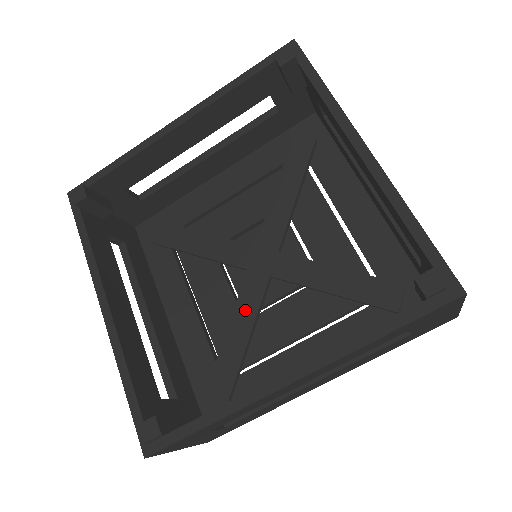
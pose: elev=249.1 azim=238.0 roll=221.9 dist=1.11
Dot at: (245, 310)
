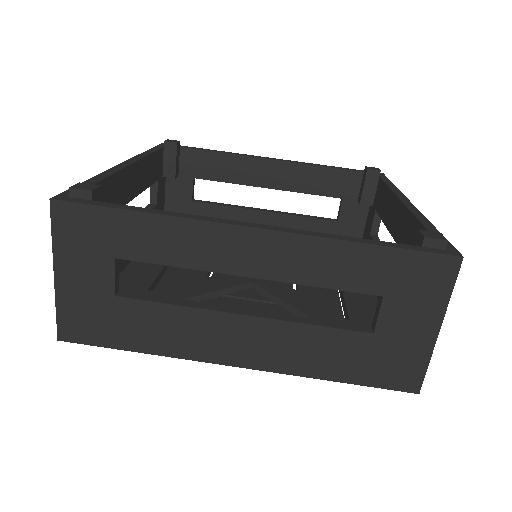
Dot at: (210, 284)
